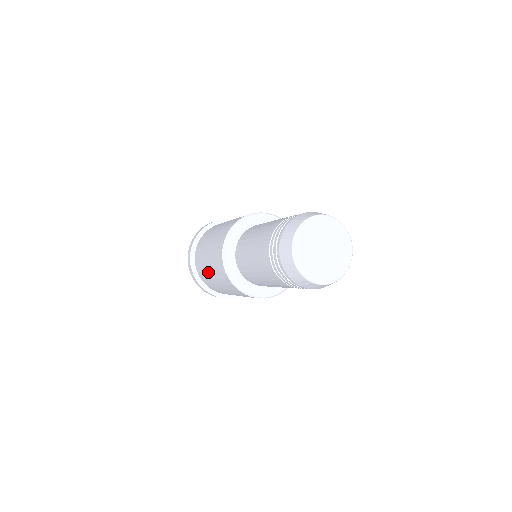
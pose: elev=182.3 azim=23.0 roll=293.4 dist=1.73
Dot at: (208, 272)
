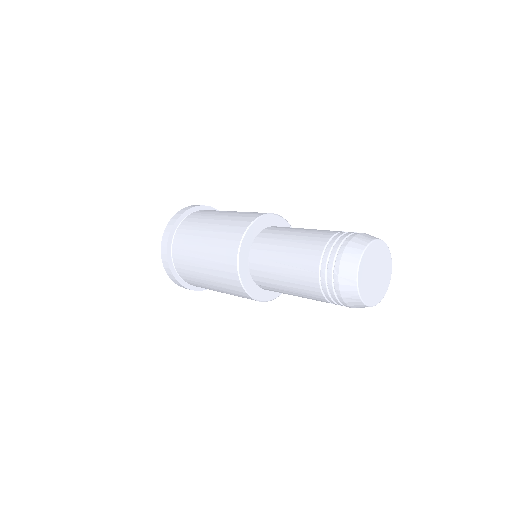
Dot at: occluded
